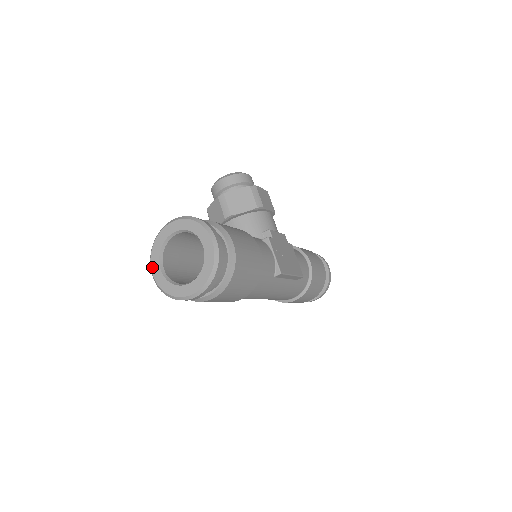
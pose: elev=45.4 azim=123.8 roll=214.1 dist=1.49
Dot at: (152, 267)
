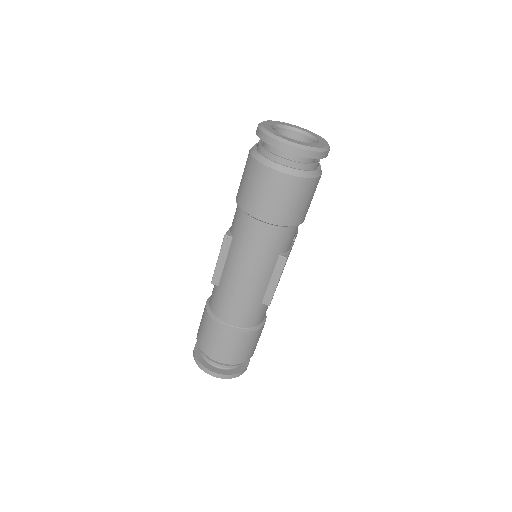
Dot at: (265, 121)
